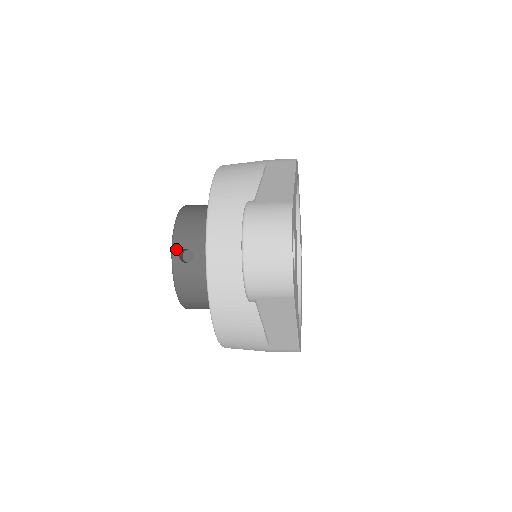
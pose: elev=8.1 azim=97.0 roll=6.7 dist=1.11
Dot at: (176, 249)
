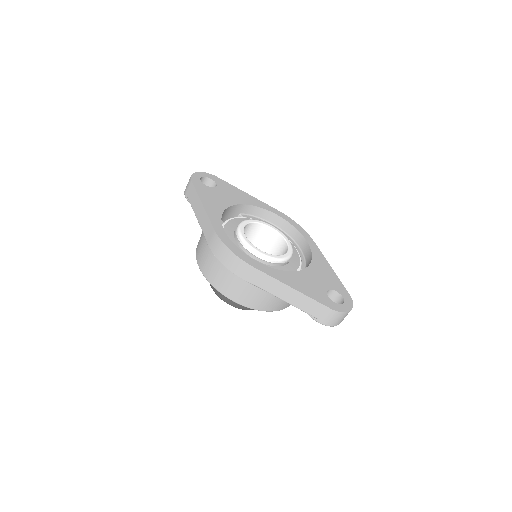
Dot at: occluded
